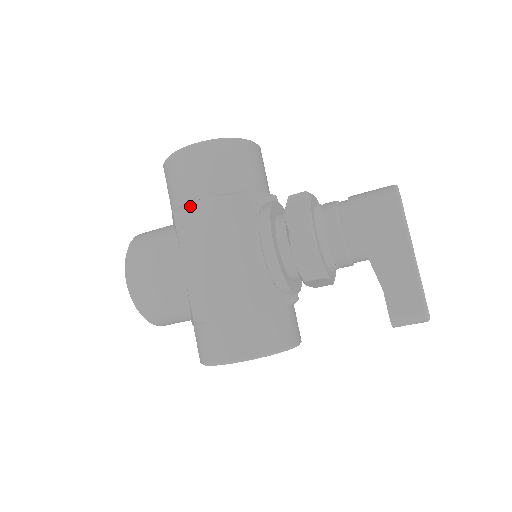
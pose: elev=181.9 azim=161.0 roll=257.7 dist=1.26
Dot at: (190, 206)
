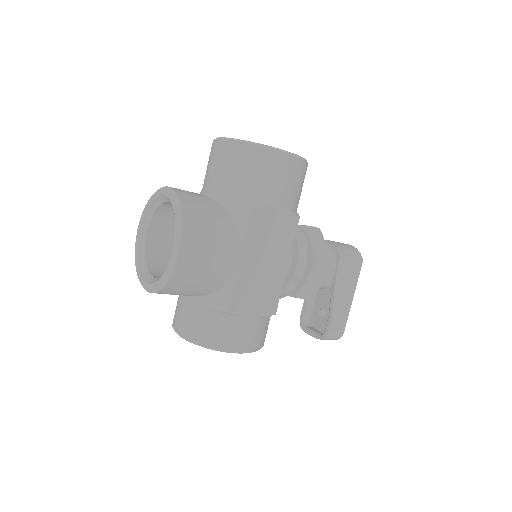
Dot at: (269, 209)
